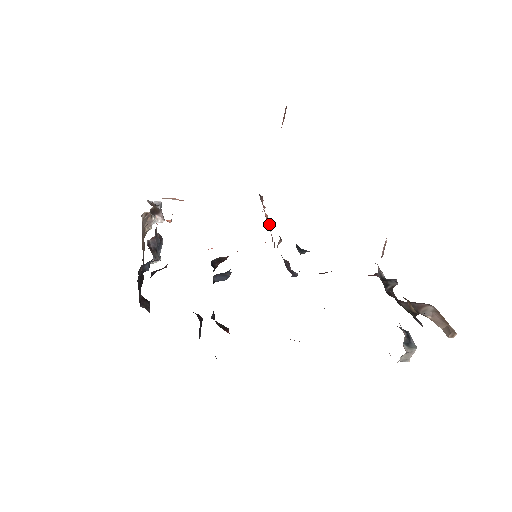
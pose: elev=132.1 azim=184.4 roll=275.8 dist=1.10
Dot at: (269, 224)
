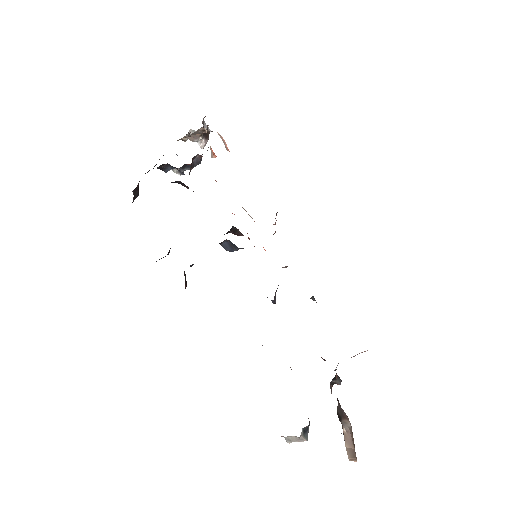
Dot at: occluded
